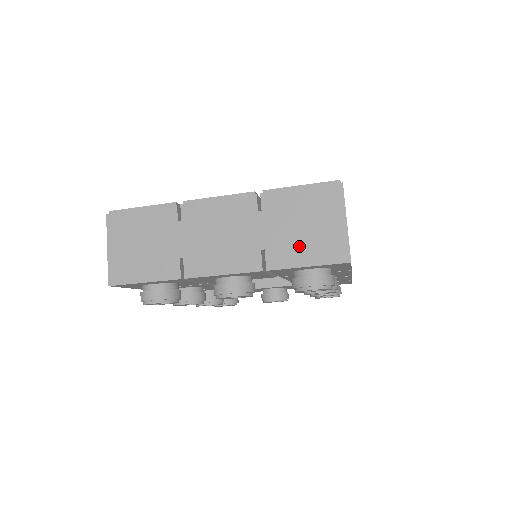
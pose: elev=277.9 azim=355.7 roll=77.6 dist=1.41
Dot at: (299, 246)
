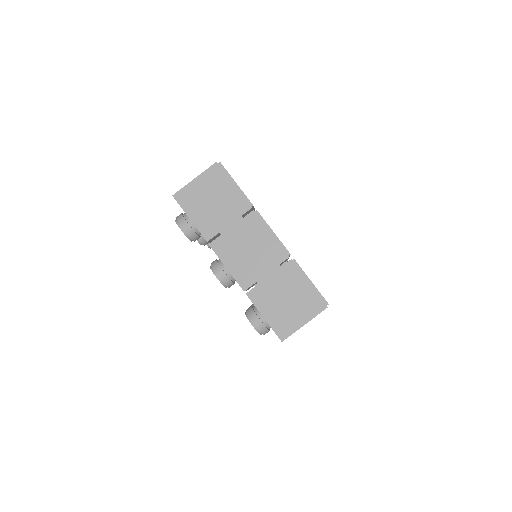
Dot at: (273, 304)
